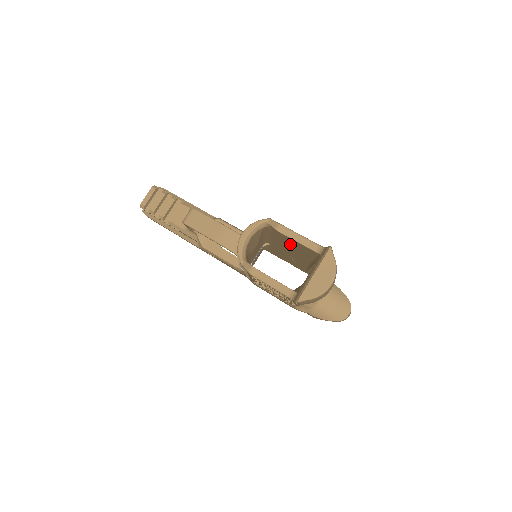
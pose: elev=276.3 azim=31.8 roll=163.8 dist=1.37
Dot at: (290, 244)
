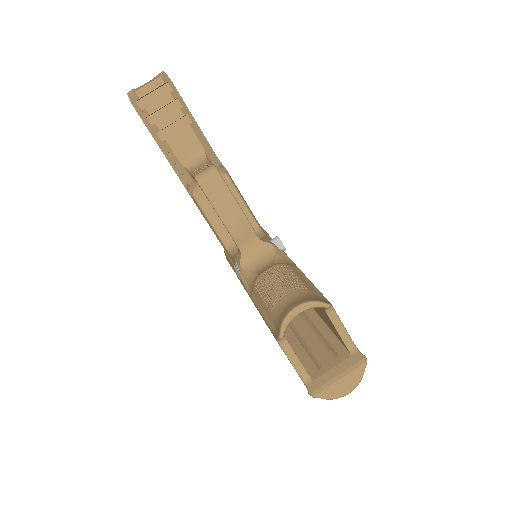
Dot at: occluded
